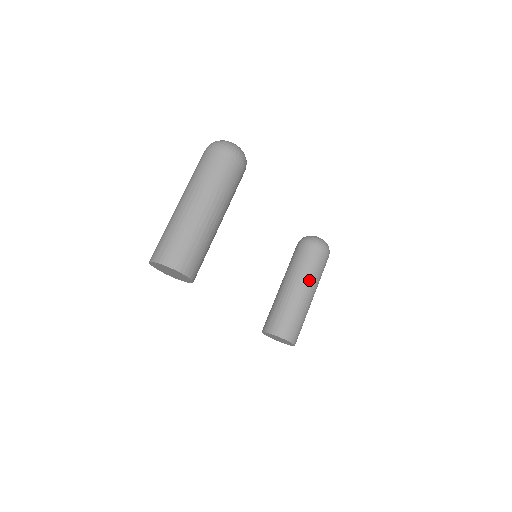
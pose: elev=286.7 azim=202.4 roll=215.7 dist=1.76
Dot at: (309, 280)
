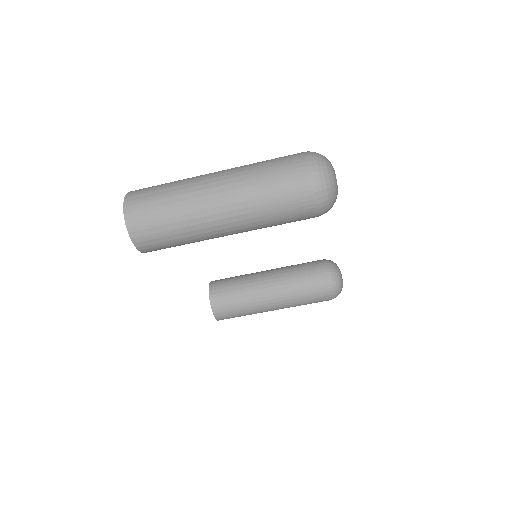
Dot at: (286, 301)
